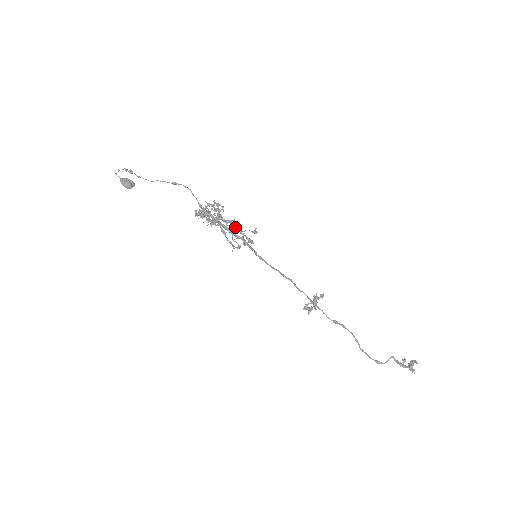
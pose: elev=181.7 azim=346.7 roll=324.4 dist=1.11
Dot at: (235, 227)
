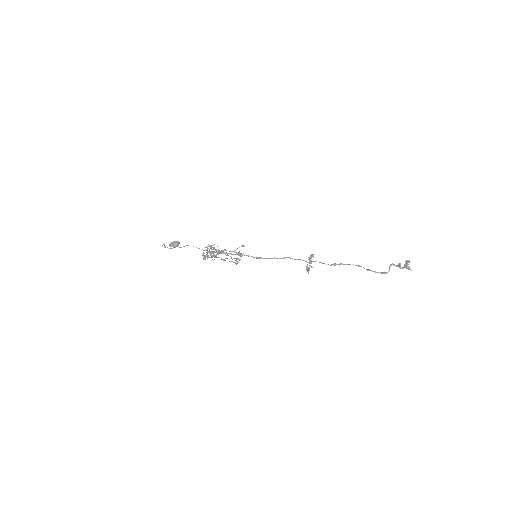
Dot at: (229, 251)
